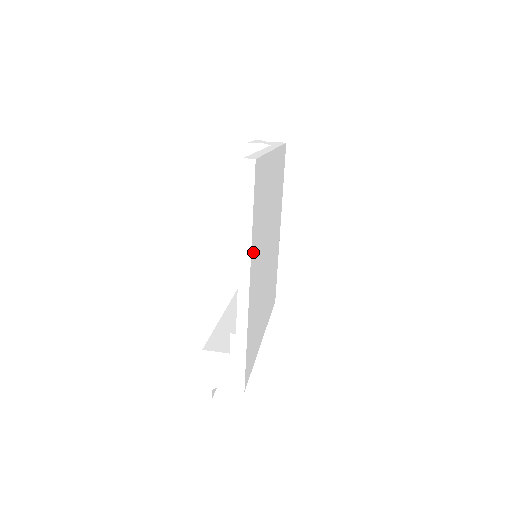
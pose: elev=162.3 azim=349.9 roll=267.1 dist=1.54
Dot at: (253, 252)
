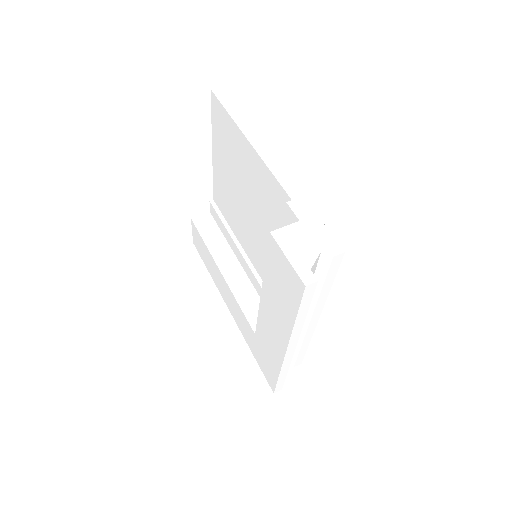
Dot at: occluded
